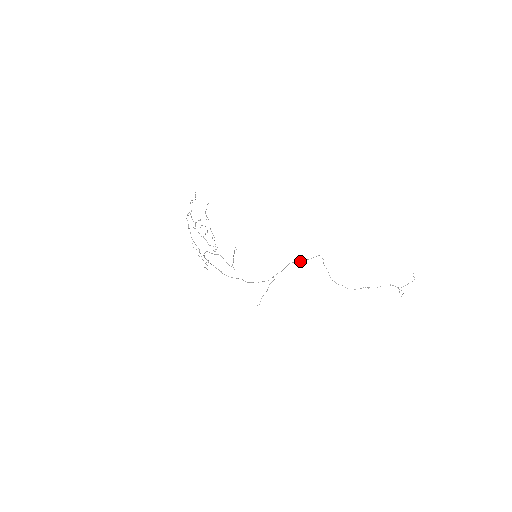
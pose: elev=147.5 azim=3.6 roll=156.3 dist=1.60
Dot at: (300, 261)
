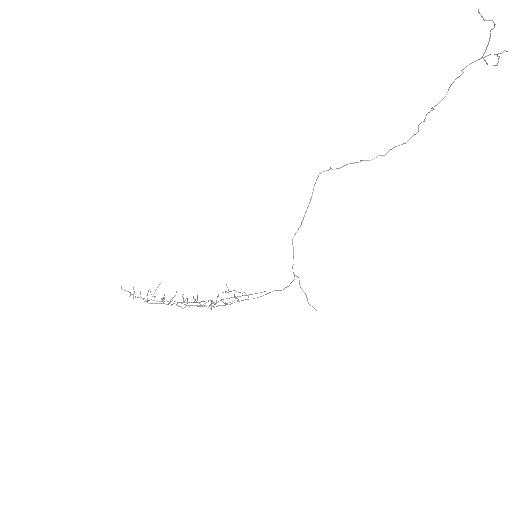
Dot at: occluded
